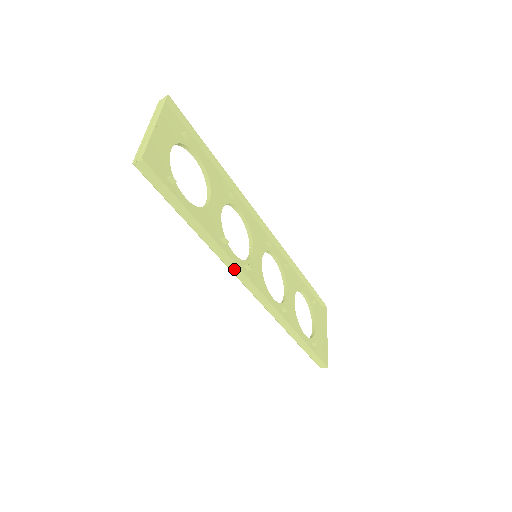
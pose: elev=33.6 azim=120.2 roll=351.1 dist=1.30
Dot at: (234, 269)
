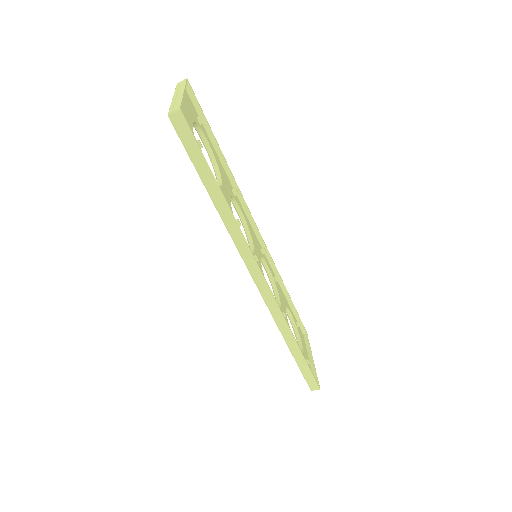
Dot at: (245, 255)
